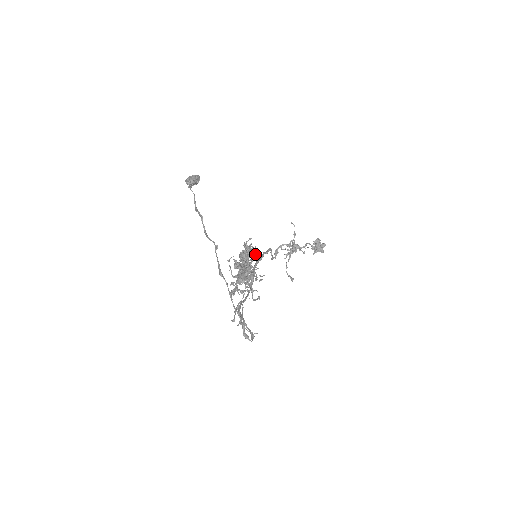
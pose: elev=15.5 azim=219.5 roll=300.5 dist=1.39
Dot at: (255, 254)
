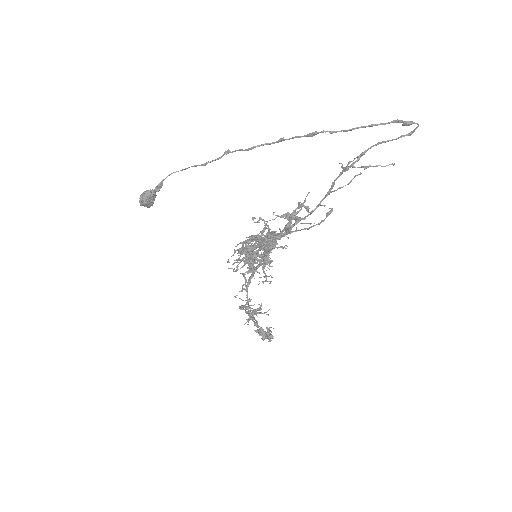
Dot at: occluded
